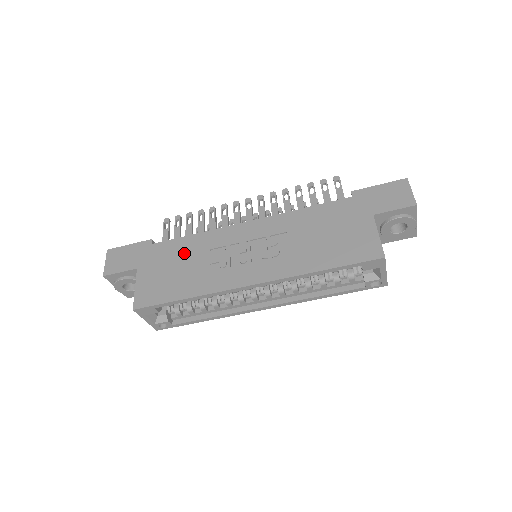
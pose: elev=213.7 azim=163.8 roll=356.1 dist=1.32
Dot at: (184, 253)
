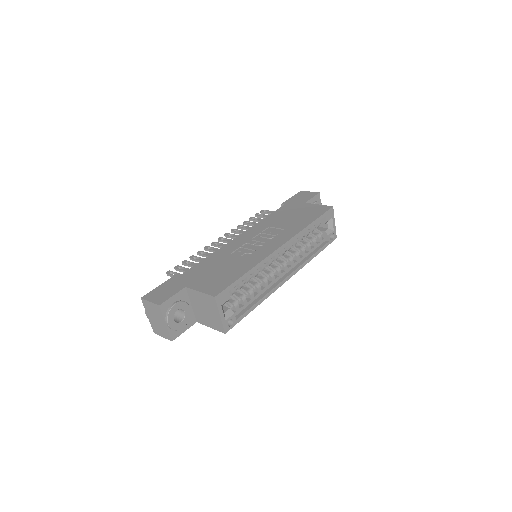
Dot at: (214, 263)
